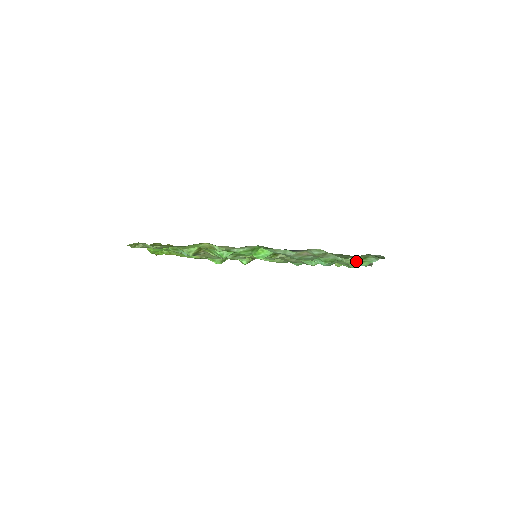
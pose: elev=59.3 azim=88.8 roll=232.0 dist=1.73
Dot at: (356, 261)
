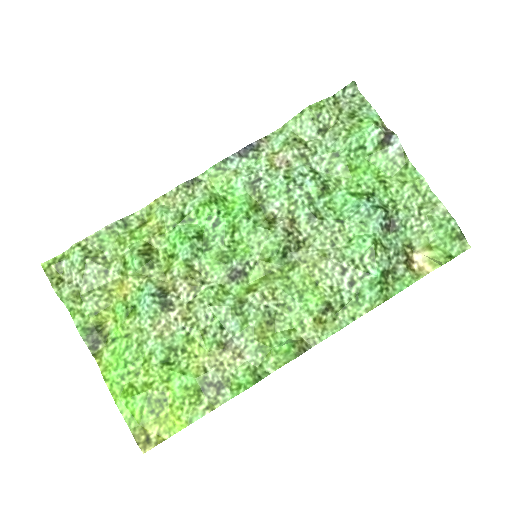
Dot at: (351, 127)
